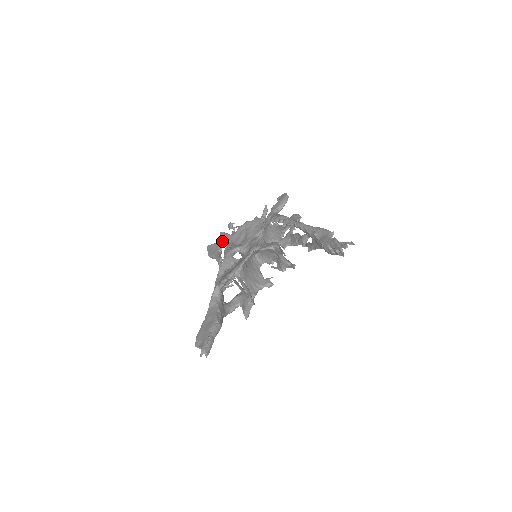
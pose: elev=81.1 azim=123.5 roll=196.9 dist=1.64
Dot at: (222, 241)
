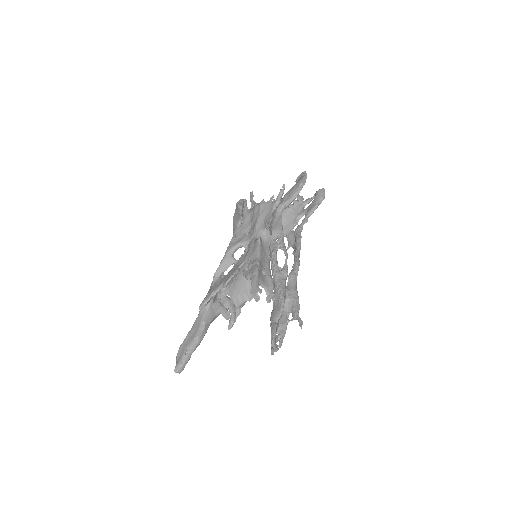
Dot at: occluded
